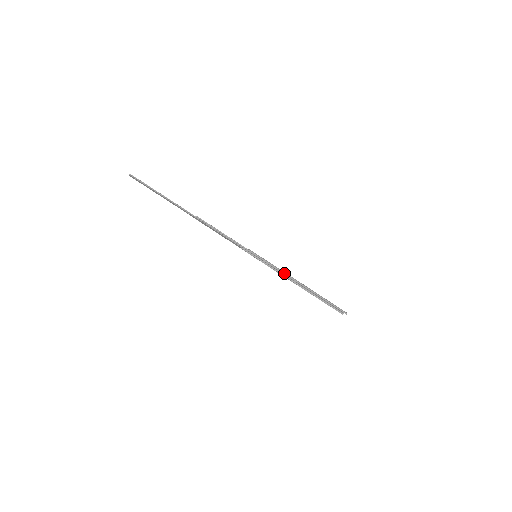
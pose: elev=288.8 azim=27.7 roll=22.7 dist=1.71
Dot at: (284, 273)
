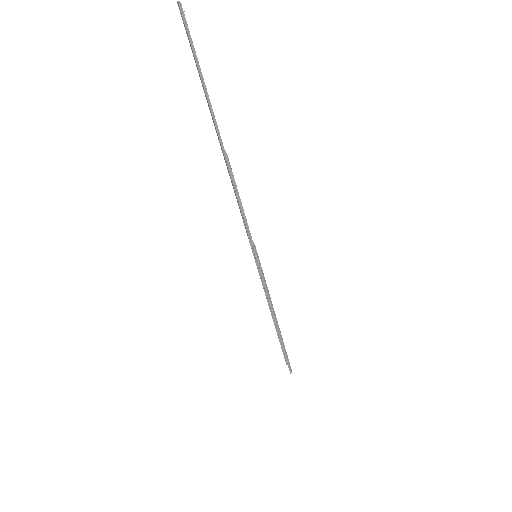
Dot at: (269, 298)
